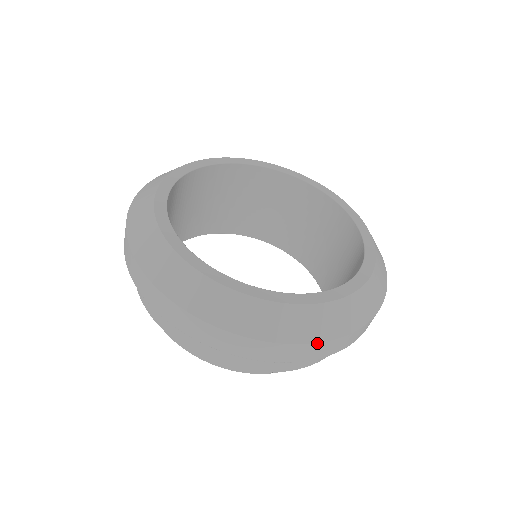
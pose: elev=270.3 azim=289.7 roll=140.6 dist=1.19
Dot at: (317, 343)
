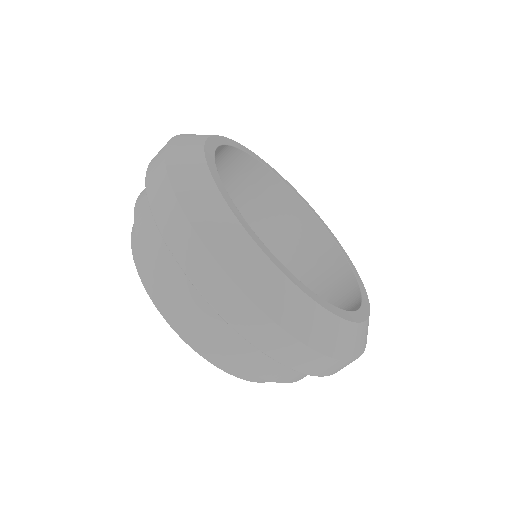
Dot at: (207, 250)
